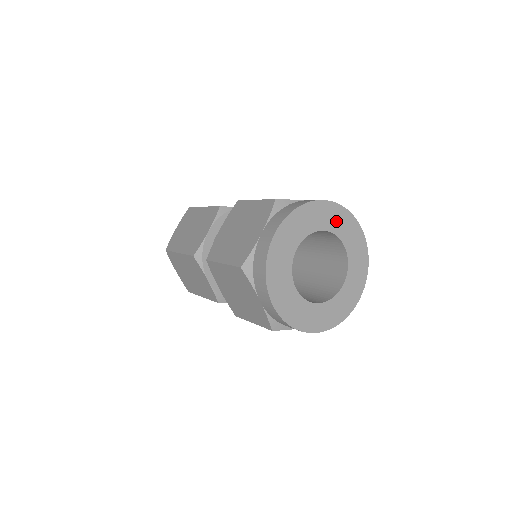
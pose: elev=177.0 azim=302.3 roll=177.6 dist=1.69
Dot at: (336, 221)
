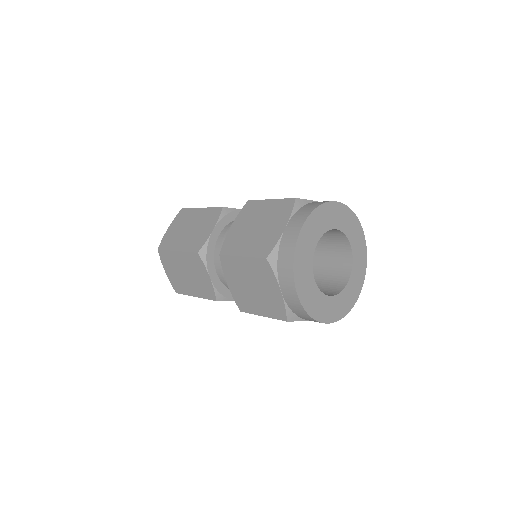
Dot at: (346, 222)
